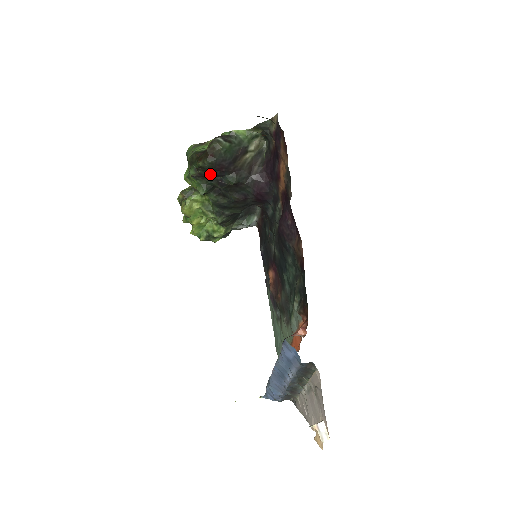
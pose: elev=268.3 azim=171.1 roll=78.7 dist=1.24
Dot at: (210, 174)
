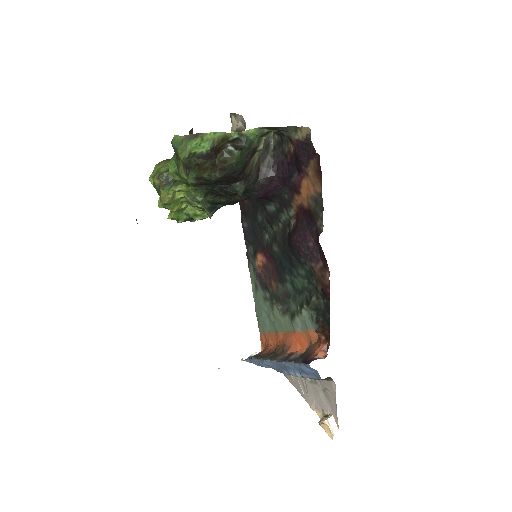
Dot at: (214, 183)
